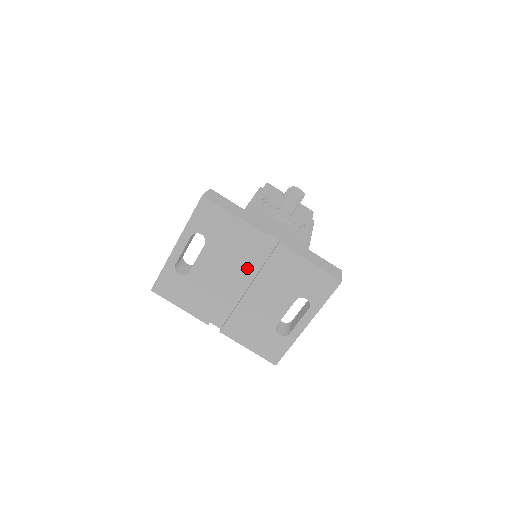
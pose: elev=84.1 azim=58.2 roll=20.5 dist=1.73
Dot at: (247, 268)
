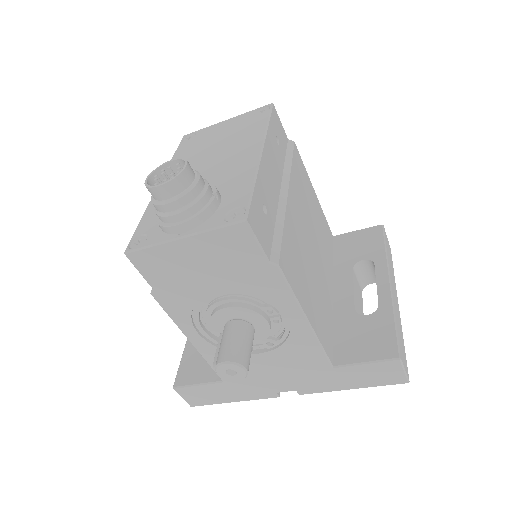
Dot at: occluded
